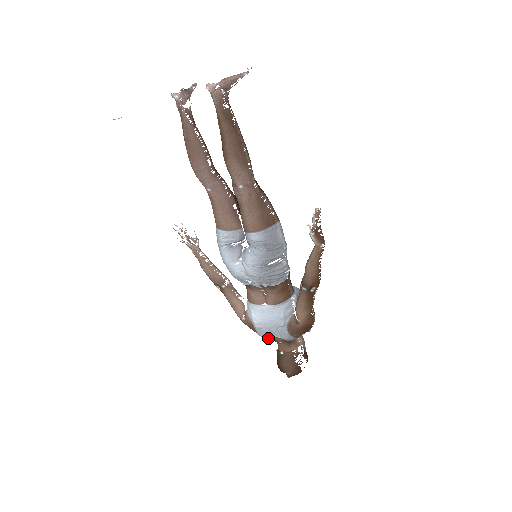
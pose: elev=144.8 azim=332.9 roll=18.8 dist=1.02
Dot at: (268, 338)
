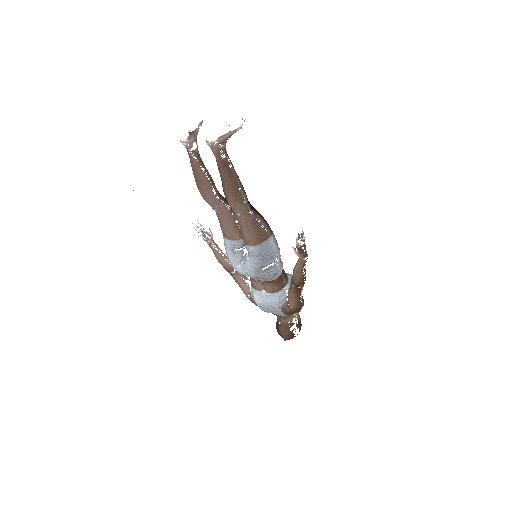
Dot at: (268, 312)
